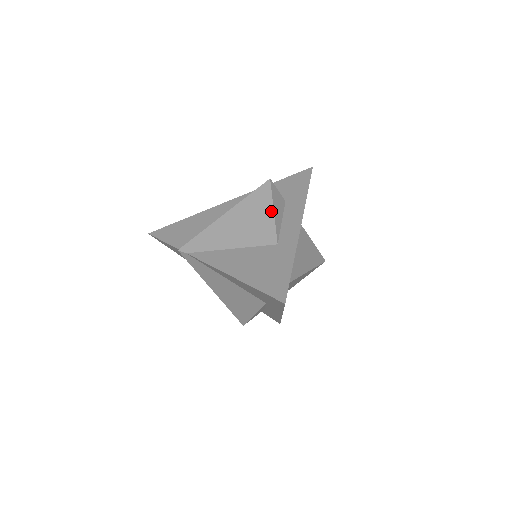
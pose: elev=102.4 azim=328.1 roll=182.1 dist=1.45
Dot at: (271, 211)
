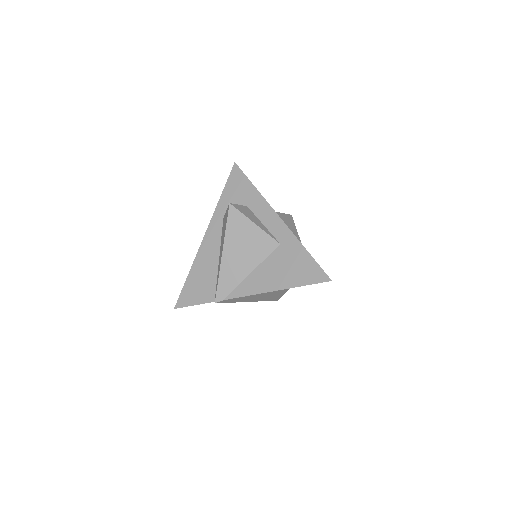
Dot at: (254, 226)
